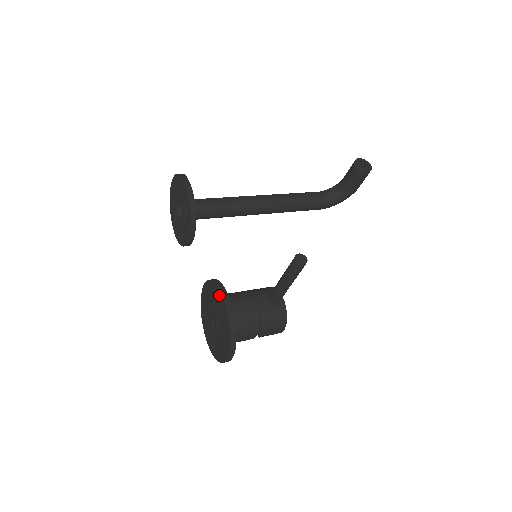
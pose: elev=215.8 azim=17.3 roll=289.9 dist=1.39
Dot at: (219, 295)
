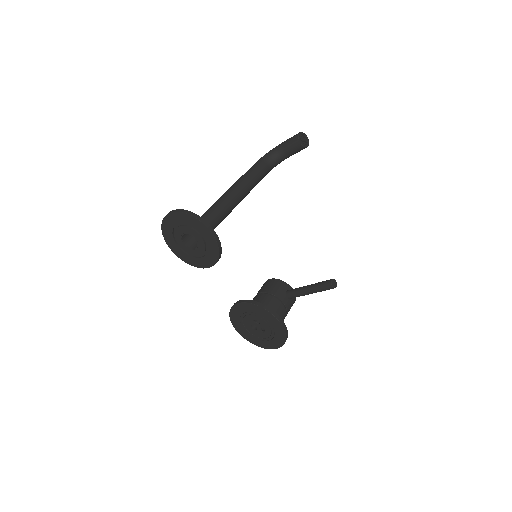
Dot at: (271, 317)
